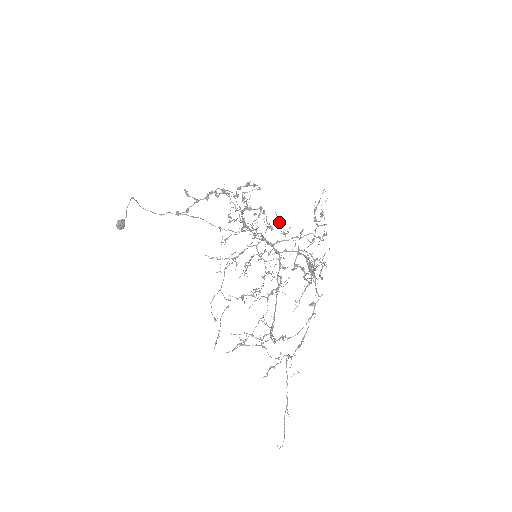
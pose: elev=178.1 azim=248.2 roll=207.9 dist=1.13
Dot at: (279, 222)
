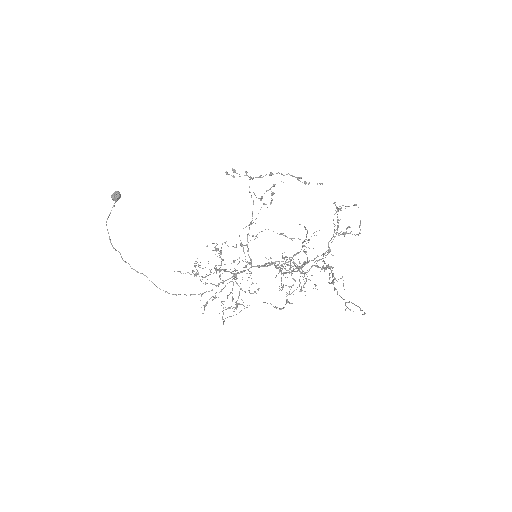
Dot at: (250, 273)
